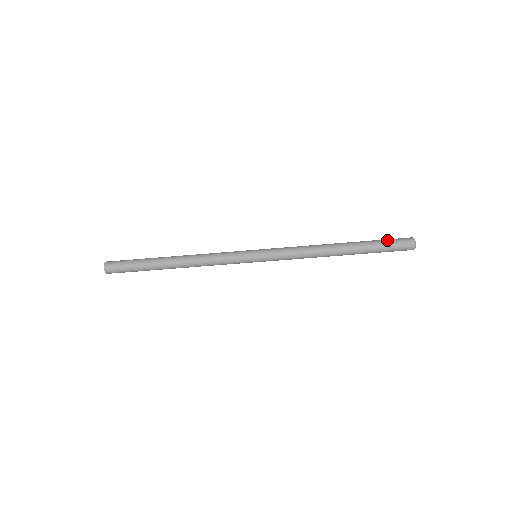
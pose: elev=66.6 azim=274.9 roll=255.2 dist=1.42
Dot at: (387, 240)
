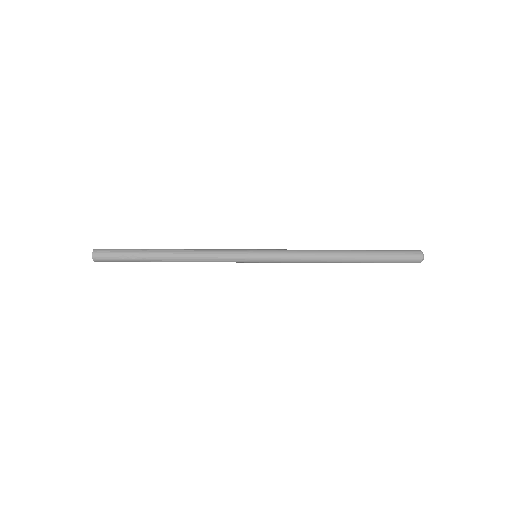
Dot at: (395, 256)
